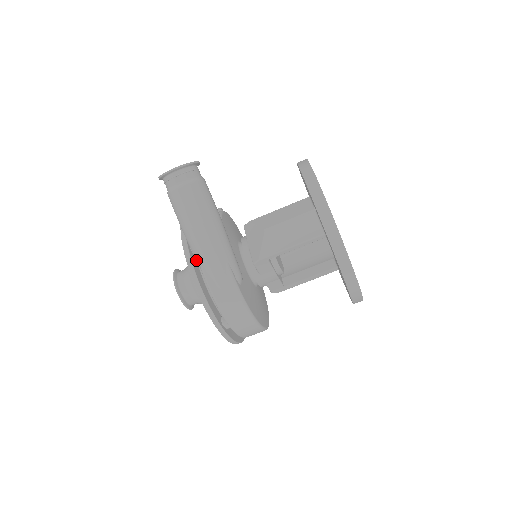
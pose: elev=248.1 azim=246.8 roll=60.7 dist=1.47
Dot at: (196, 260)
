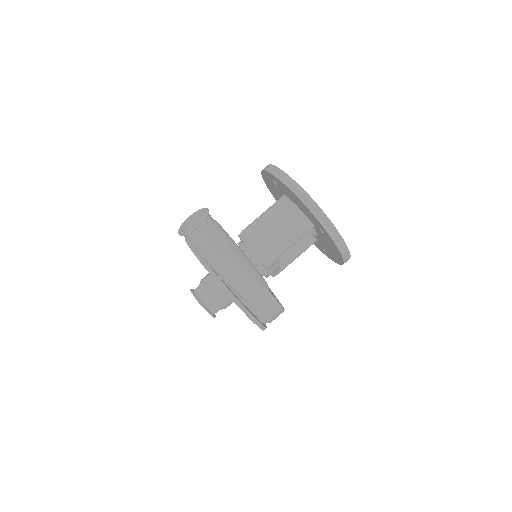
Dot at: (231, 287)
